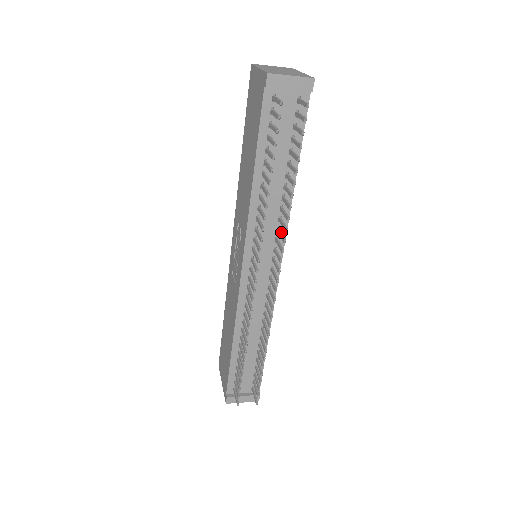
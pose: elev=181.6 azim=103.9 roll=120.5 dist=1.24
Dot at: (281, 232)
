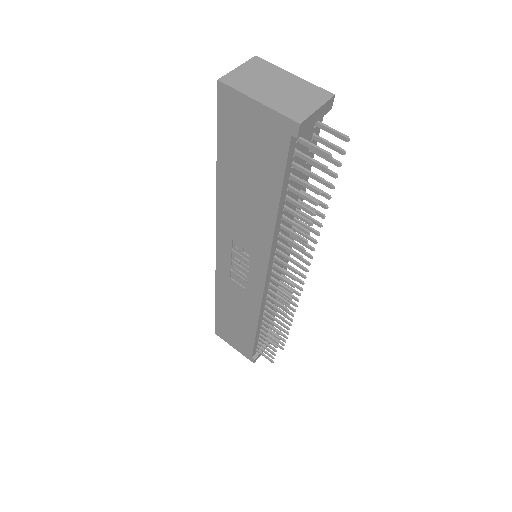
Dot at: occluded
